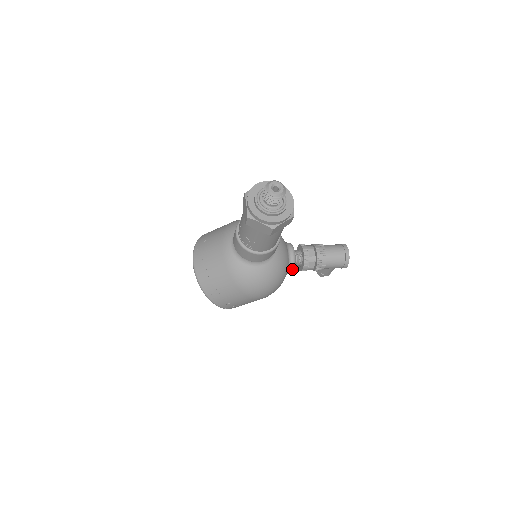
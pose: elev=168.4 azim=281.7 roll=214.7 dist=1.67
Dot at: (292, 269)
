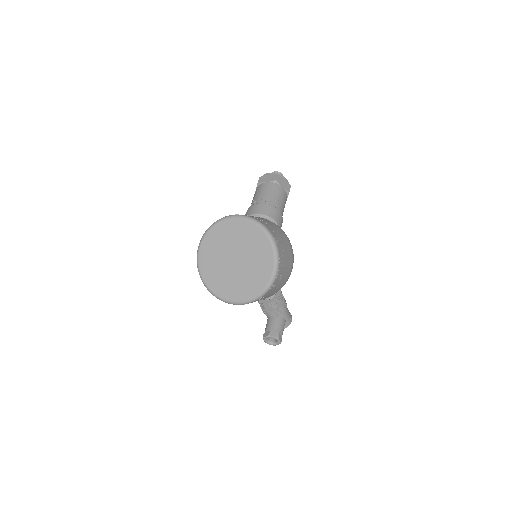
Dot at: occluded
